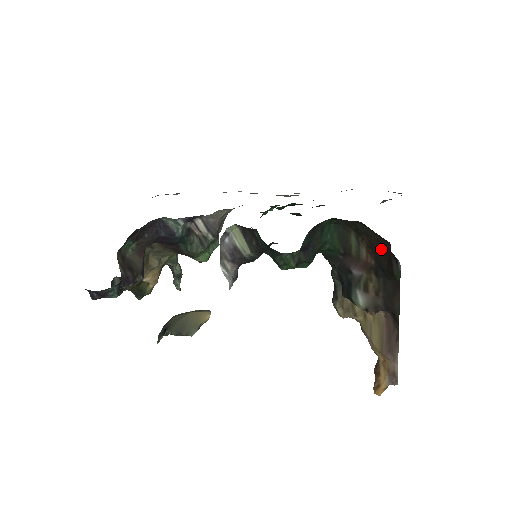
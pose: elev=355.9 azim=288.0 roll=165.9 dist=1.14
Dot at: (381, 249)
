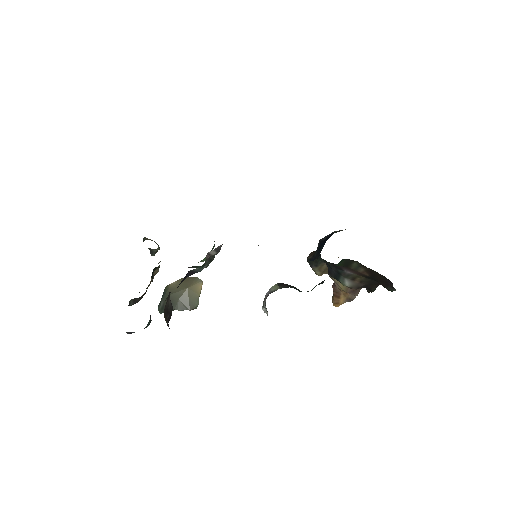
Dot at: (381, 278)
